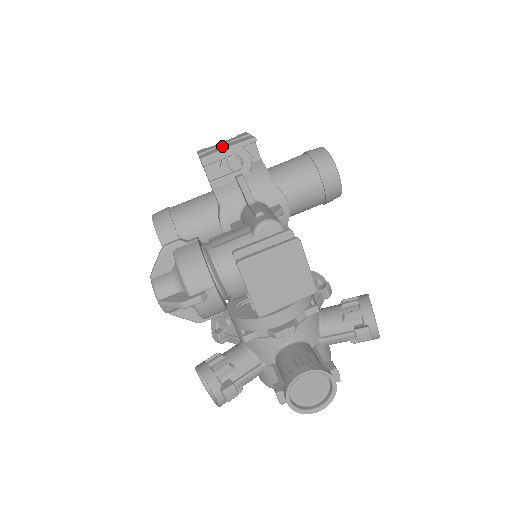
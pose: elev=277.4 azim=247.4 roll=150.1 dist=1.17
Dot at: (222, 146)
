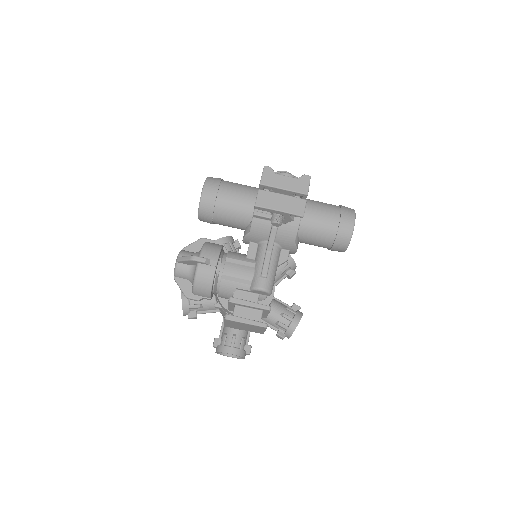
Dot at: (279, 198)
